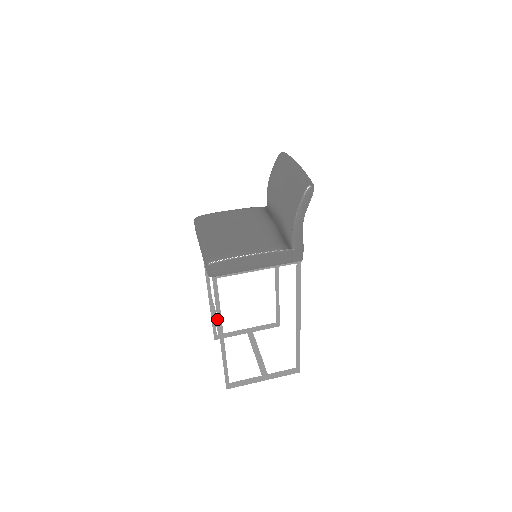
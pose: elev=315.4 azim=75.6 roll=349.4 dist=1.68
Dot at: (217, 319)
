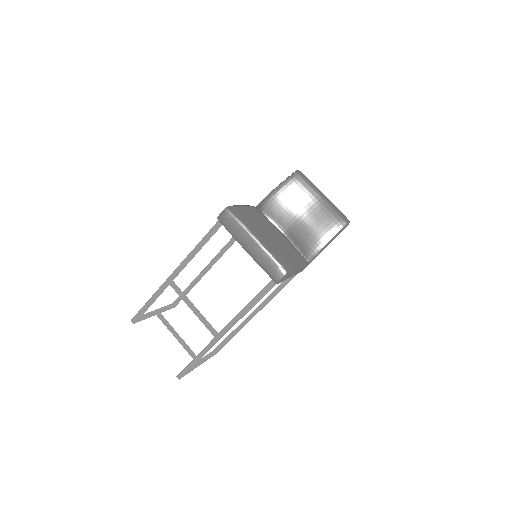
Dot at: (236, 317)
